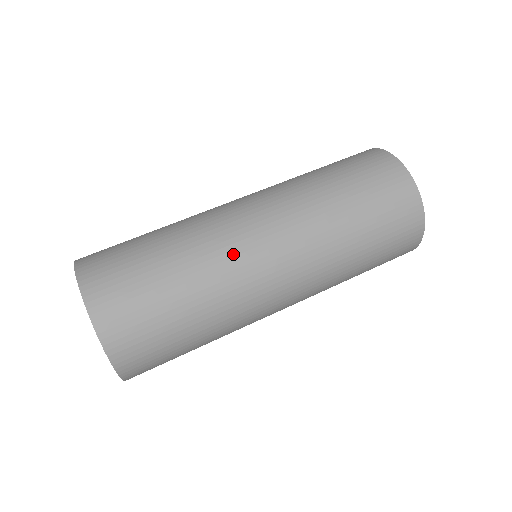
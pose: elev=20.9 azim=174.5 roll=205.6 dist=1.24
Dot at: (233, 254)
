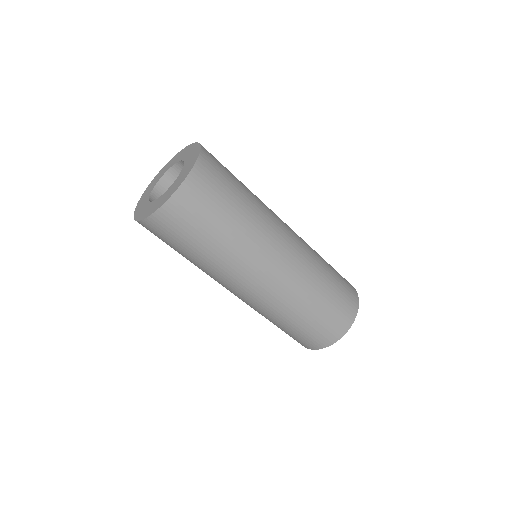
Dot at: (272, 226)
